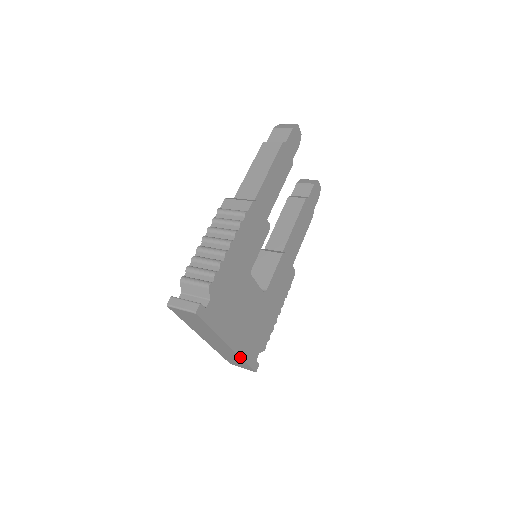
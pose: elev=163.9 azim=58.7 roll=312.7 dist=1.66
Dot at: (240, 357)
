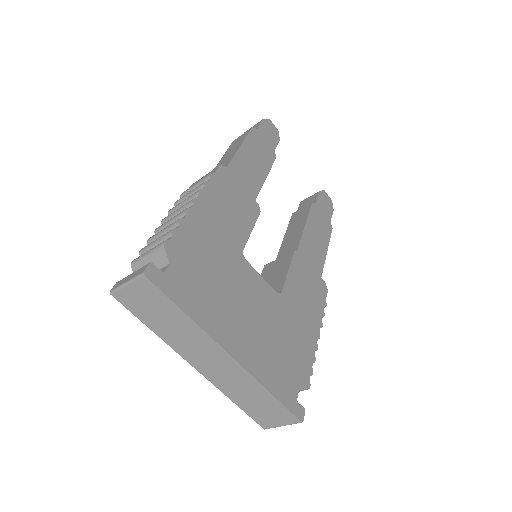
Dot at: (259, 383)
